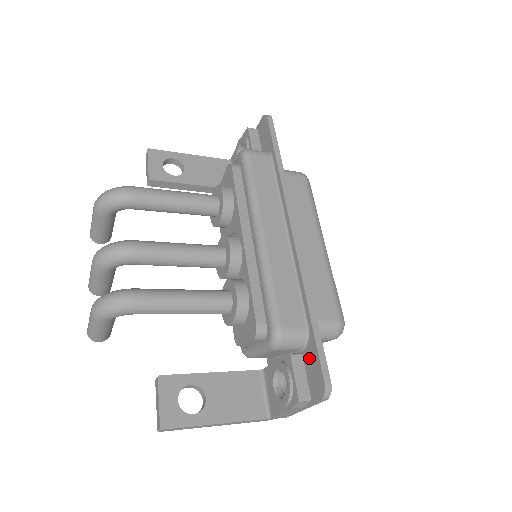
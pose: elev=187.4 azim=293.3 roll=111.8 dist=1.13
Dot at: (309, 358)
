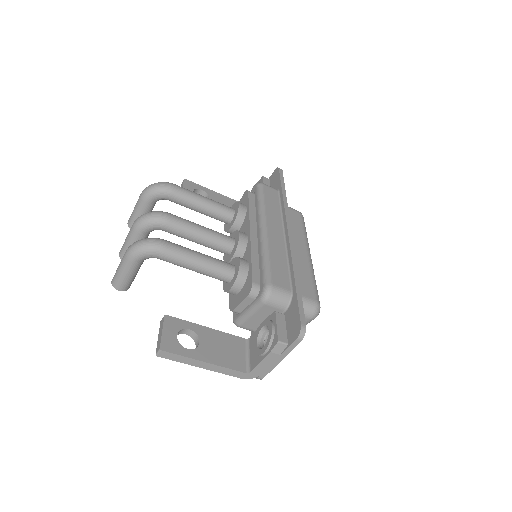
Dot at: (290, 313)
